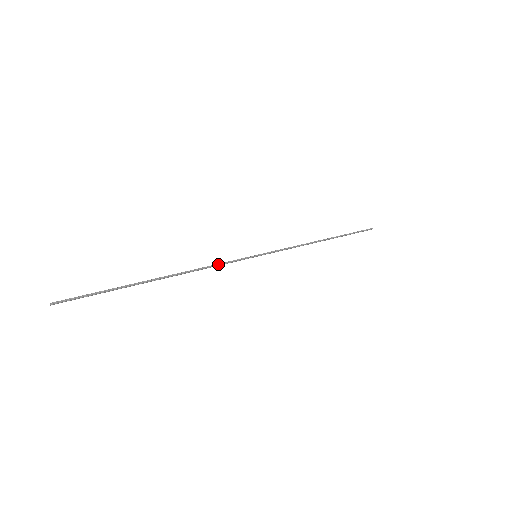
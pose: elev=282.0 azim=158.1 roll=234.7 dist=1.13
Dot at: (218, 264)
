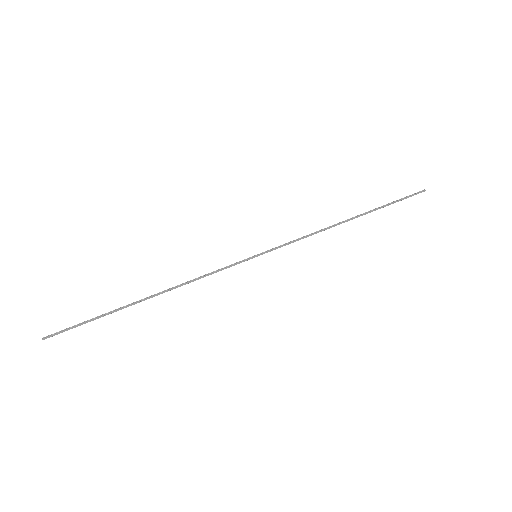
Dot at: (209, 273)
